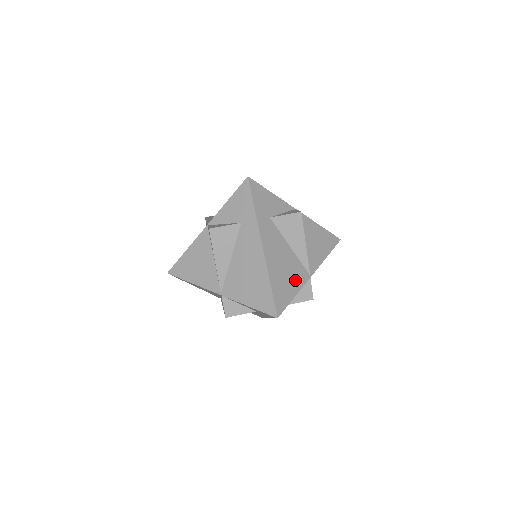
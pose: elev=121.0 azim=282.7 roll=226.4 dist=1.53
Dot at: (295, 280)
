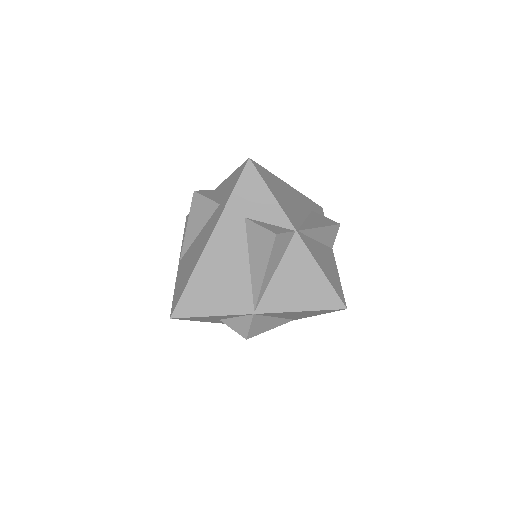
Dot at: (227, 301)
